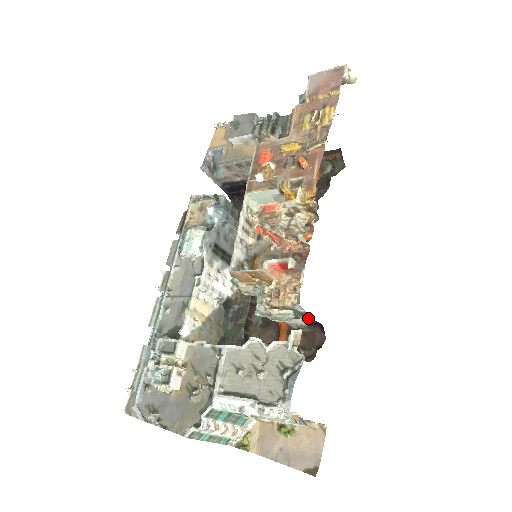
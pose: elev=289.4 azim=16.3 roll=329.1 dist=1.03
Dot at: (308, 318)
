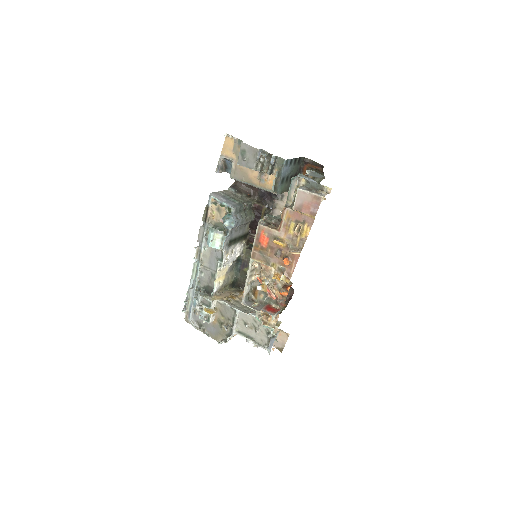
Dot at: occluded
